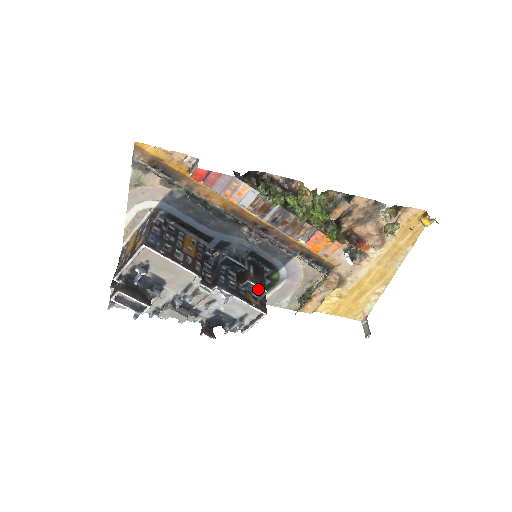
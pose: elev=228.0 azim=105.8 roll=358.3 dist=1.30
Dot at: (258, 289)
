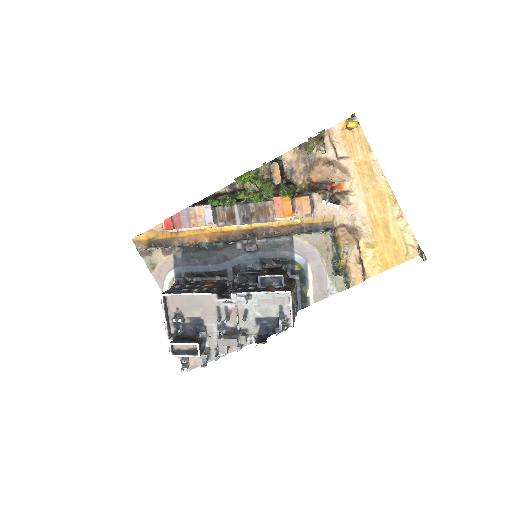
Dot at: (275, 279)
